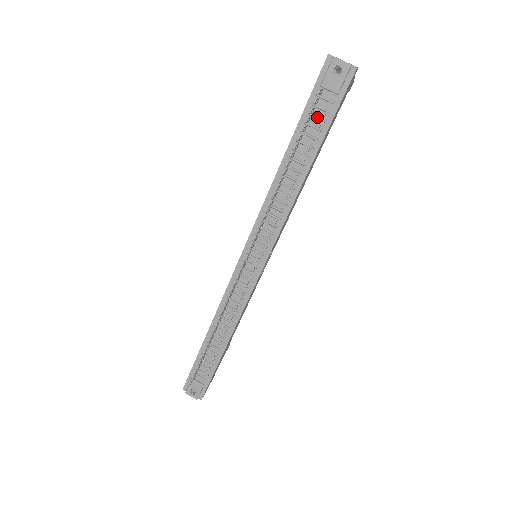
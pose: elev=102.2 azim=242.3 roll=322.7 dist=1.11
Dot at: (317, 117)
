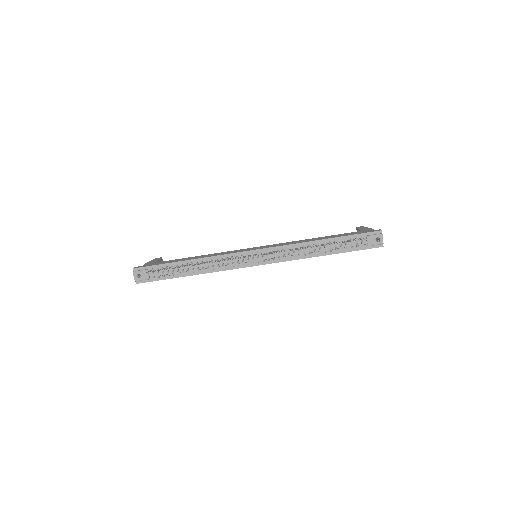
Dot at: (352, 243)
